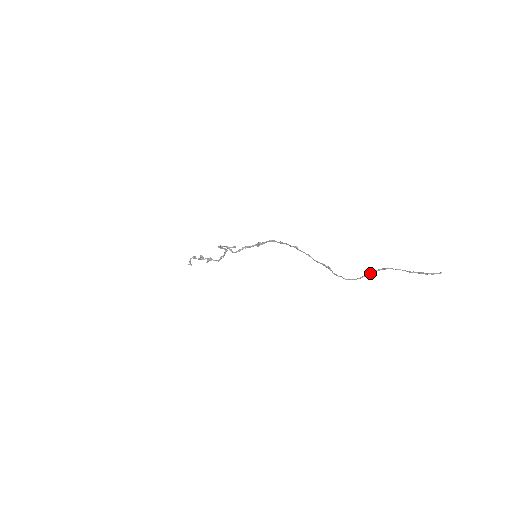
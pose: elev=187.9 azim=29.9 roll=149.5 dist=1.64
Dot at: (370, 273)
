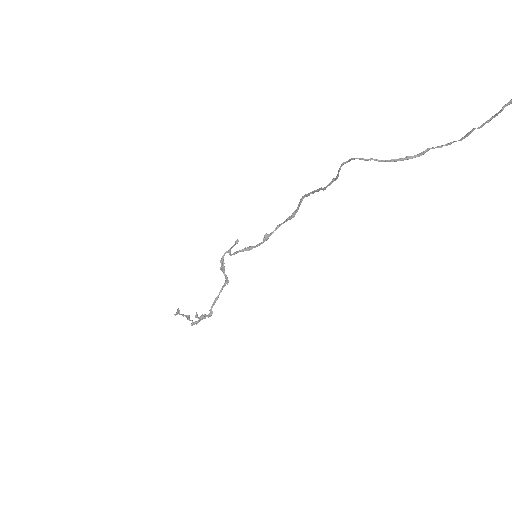
Dot at: (399, 159)
